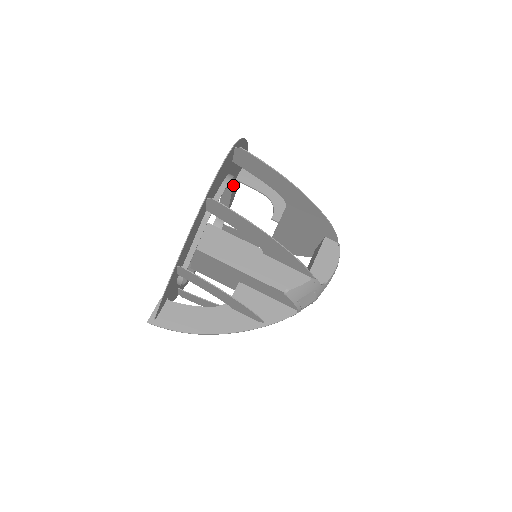
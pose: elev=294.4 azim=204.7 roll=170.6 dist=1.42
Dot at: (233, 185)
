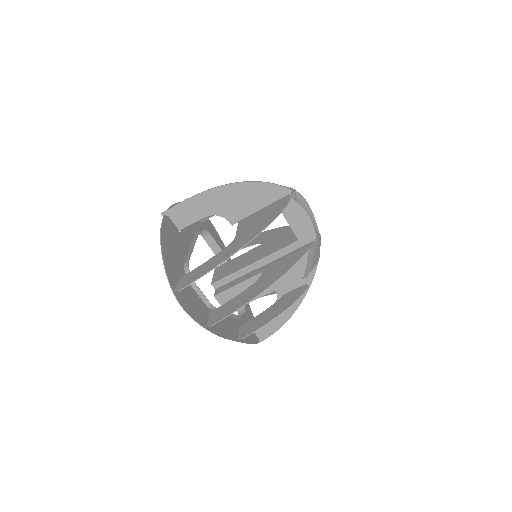
Dot at: (182, 230)
